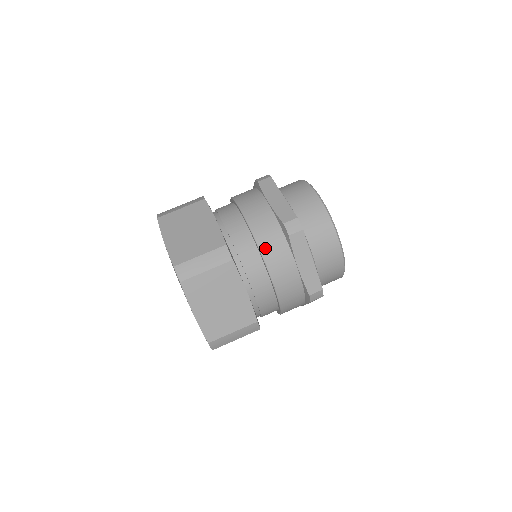
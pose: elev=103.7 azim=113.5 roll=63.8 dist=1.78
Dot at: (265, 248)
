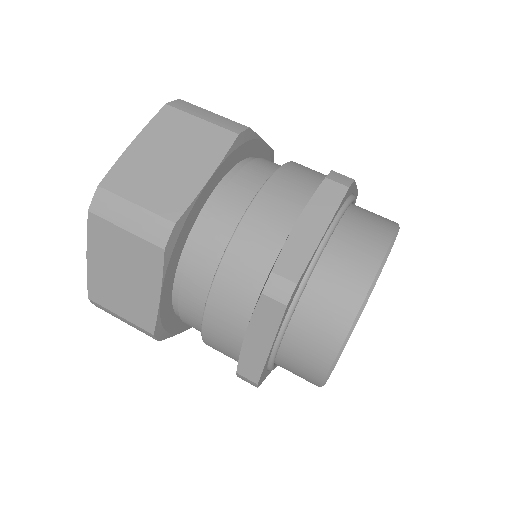
Dot at: (226, 273)
